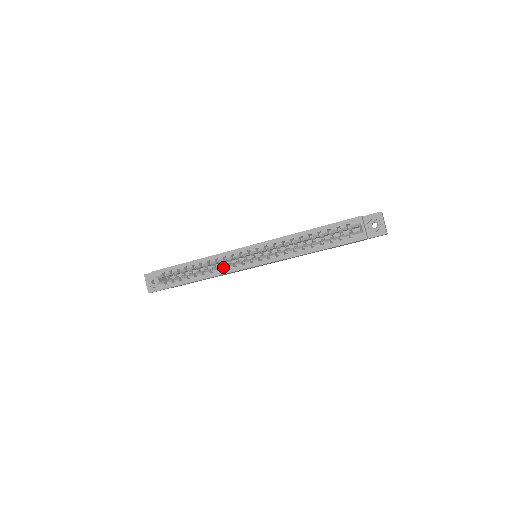
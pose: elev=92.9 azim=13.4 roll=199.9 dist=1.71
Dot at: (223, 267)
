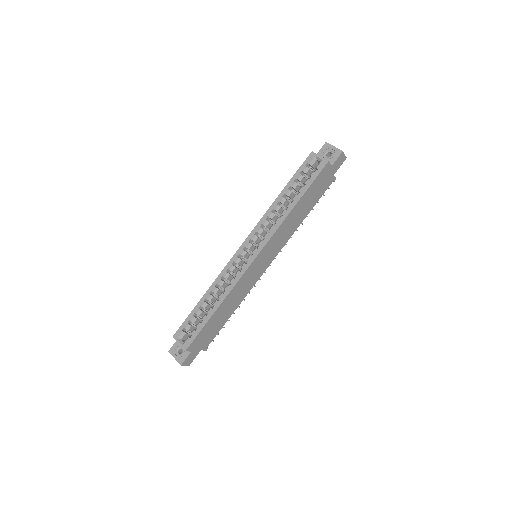
Dot at: (231, 279)
